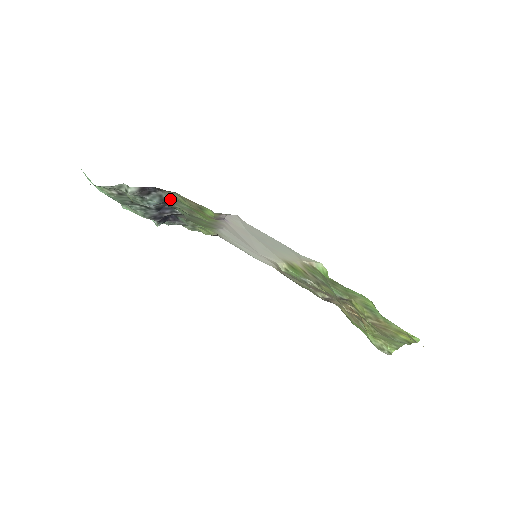
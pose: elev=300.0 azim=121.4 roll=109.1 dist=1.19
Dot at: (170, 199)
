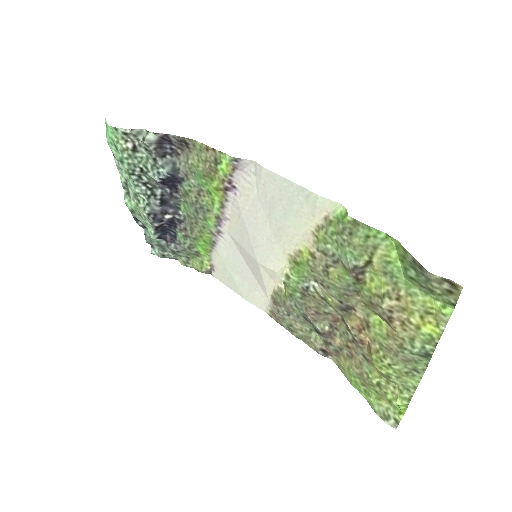
Dot at: (183, 170)
